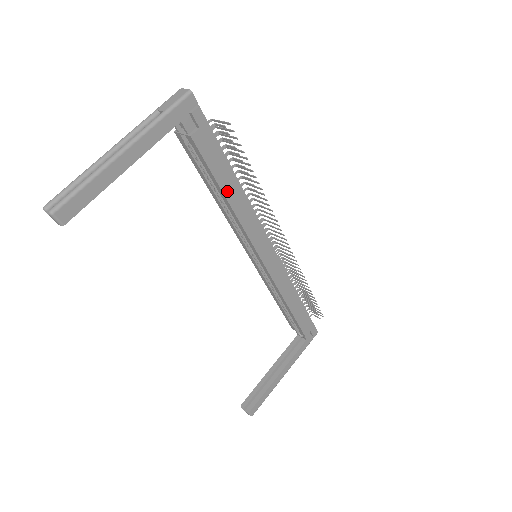
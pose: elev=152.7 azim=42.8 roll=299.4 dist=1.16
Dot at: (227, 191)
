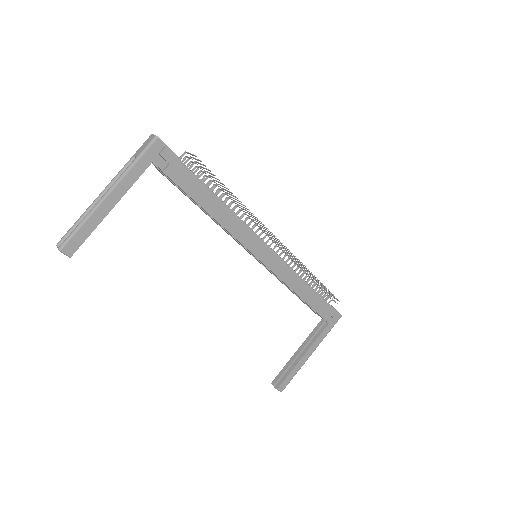
Dot at: (209, 208)
